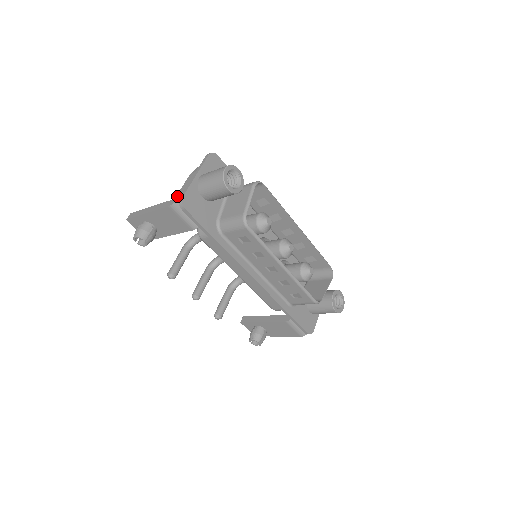
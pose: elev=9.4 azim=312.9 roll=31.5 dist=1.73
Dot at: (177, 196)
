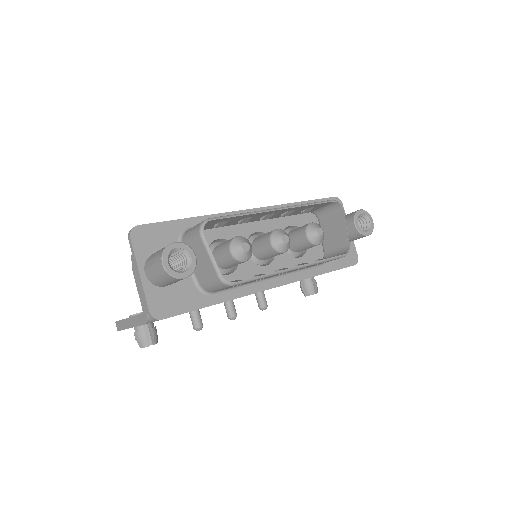
Dot at: (143, 309)
